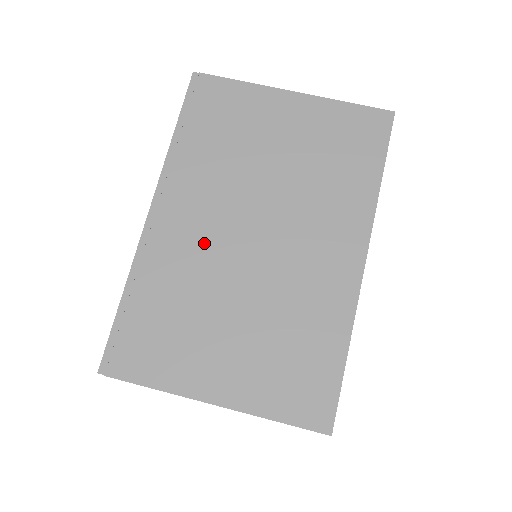
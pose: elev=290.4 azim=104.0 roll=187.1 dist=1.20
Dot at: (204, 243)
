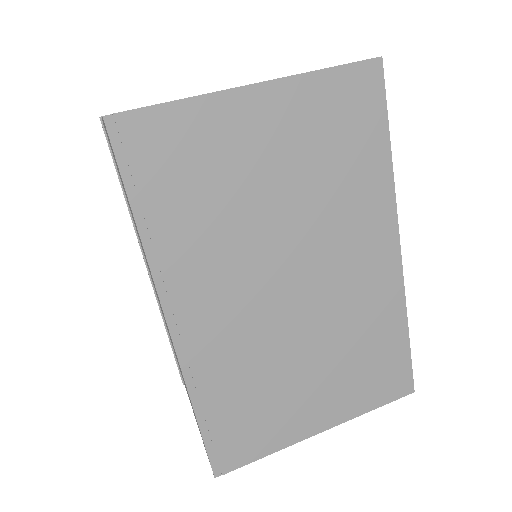
Dot at: (246, 322)
